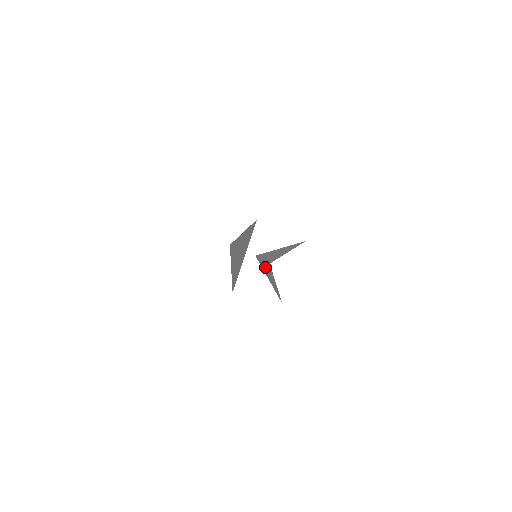
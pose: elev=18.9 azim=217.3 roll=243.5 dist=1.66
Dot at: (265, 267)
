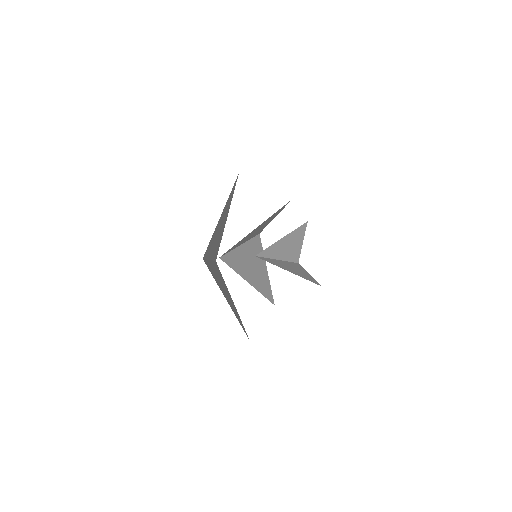
Dot at: (282, 264)
